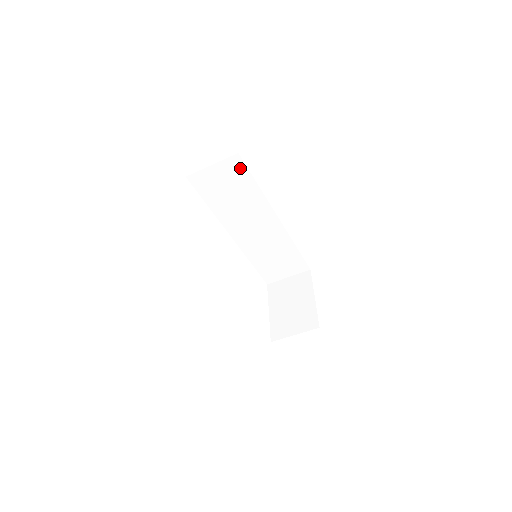
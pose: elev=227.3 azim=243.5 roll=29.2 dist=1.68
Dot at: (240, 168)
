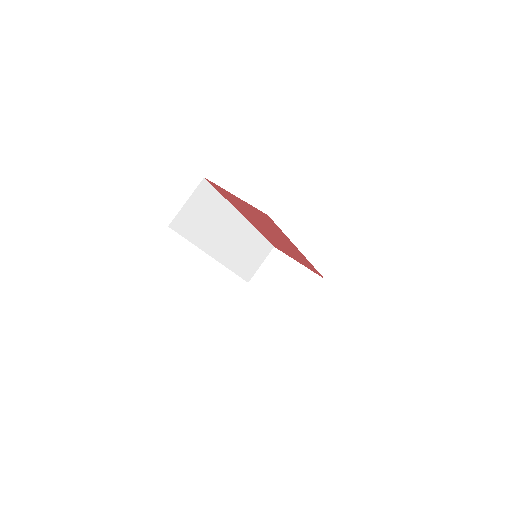
Dot at: (208, 191)
